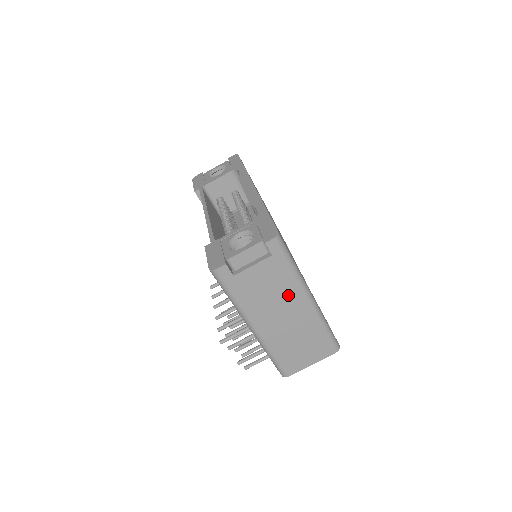
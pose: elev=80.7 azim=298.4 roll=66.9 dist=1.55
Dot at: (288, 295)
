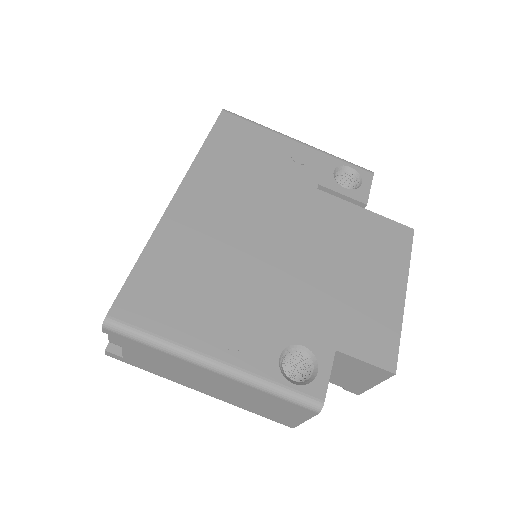
Dot at: (186, 367)
